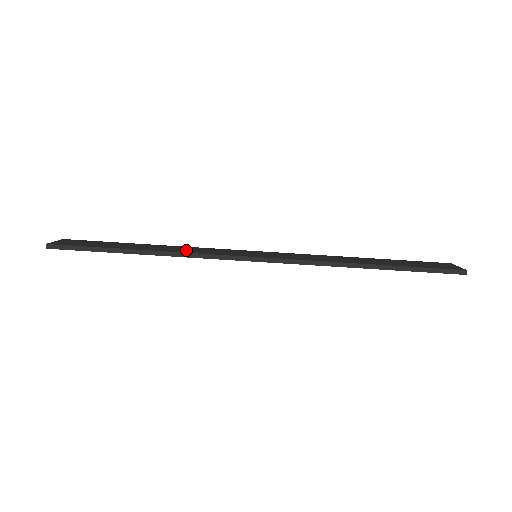
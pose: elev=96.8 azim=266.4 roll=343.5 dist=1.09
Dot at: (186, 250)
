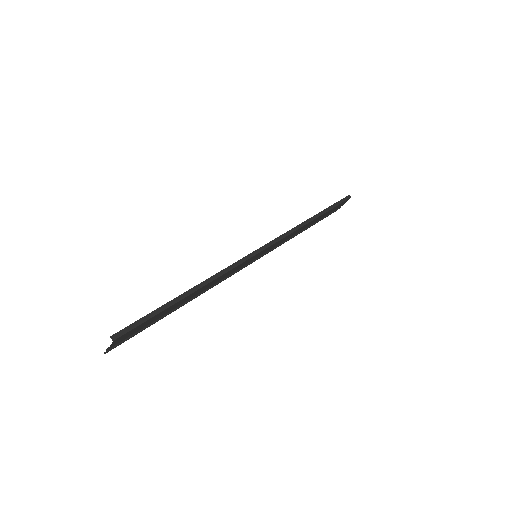
Dot at: occluded
